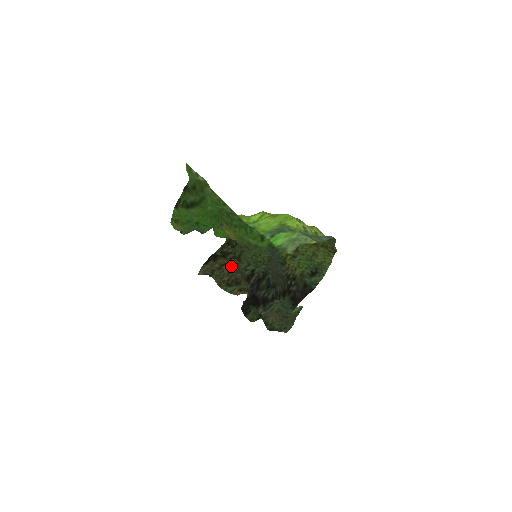
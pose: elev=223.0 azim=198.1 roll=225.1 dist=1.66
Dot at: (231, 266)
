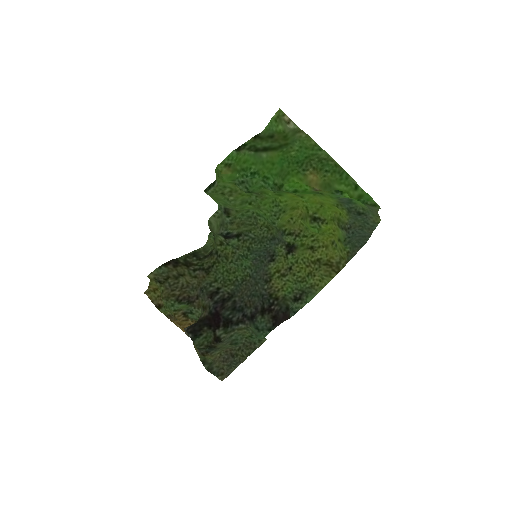
Dot at: (189, 280)
